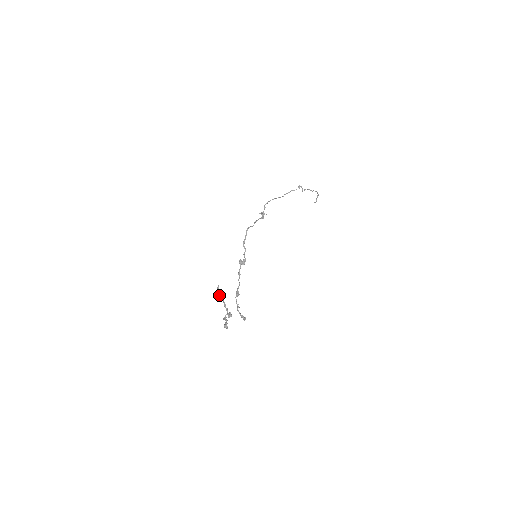
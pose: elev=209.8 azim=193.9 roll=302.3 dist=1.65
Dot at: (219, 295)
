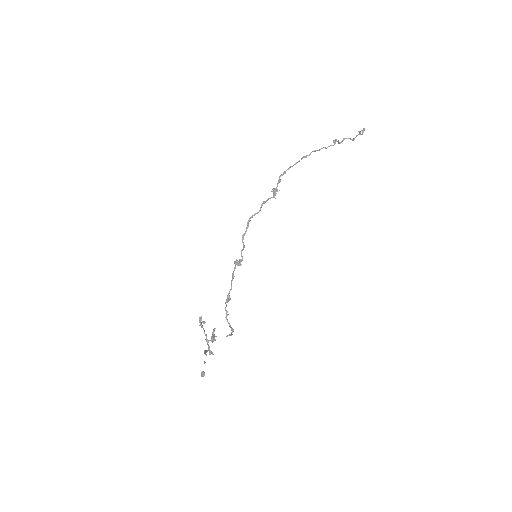
Dot at: (201, 326)
